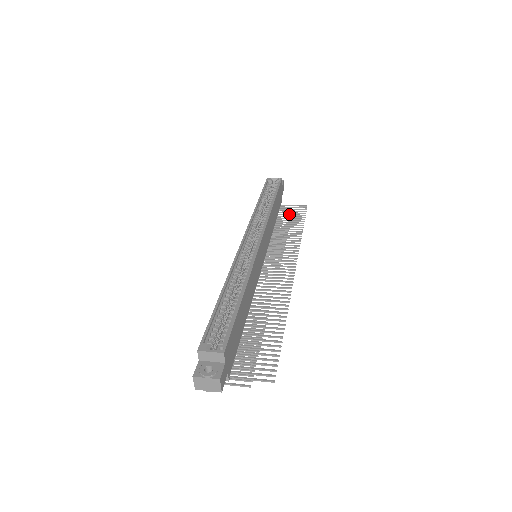
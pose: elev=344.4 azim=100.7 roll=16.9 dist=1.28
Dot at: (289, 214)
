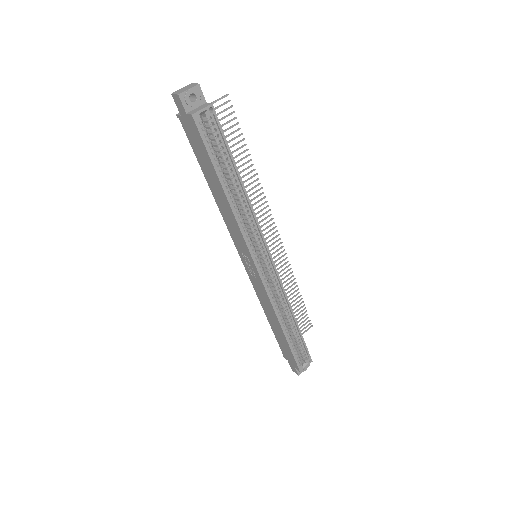
Dot at: occluded
